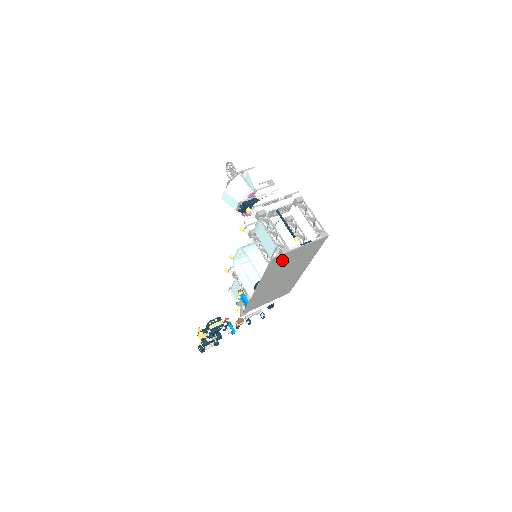
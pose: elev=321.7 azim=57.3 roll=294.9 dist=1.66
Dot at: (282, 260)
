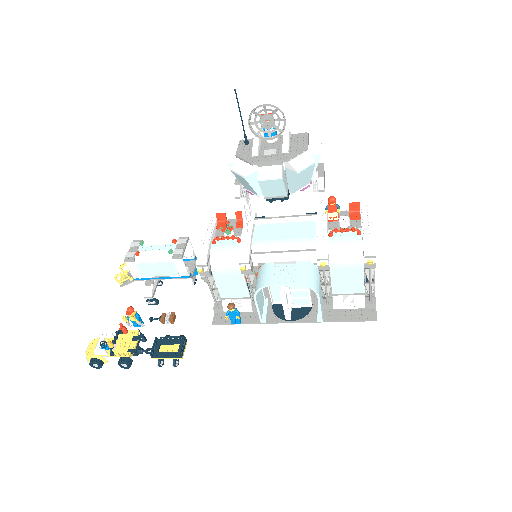
Dot at: (356, 305)
